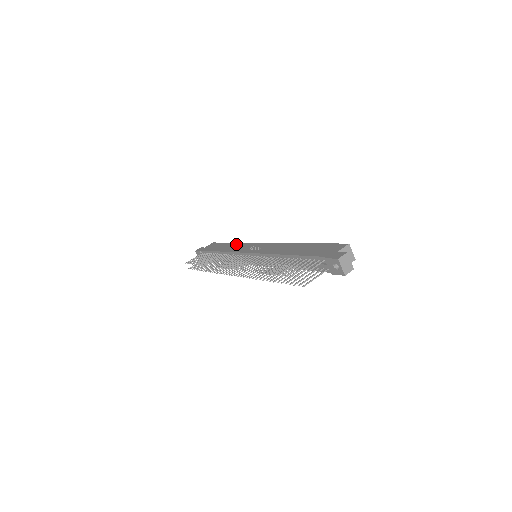
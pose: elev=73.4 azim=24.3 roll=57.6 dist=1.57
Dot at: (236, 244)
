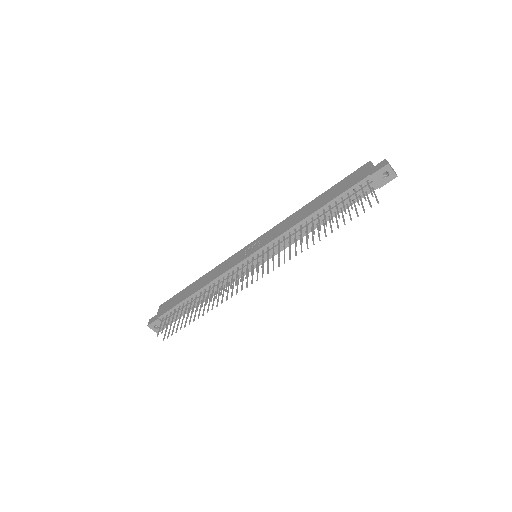
Dot at: (208, 274)
